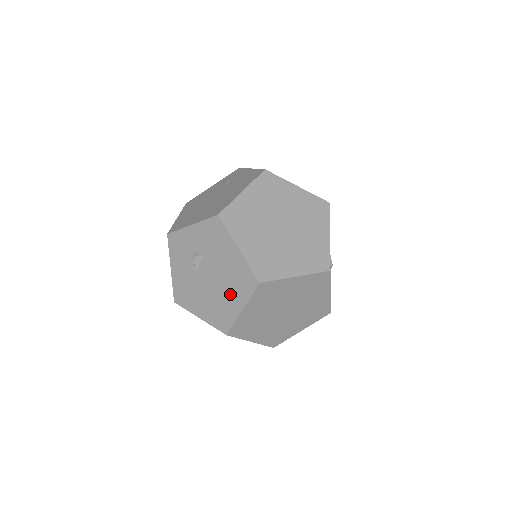
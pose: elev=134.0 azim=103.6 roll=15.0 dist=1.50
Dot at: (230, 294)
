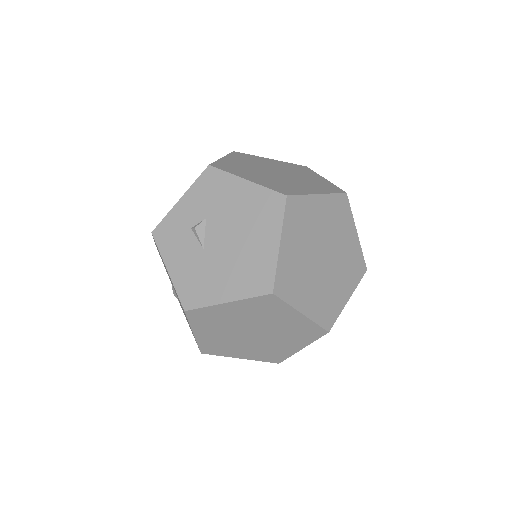
Dot at: (256, 237)
